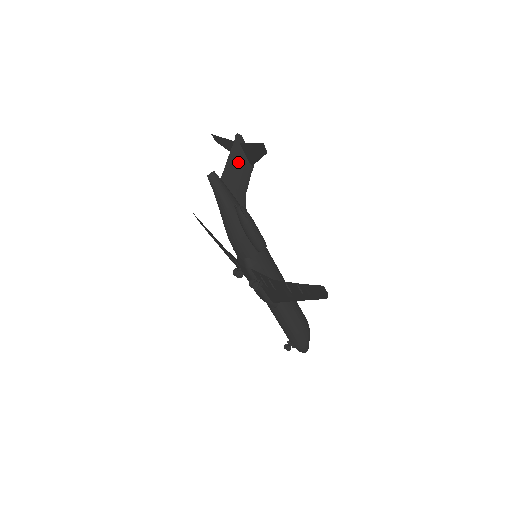
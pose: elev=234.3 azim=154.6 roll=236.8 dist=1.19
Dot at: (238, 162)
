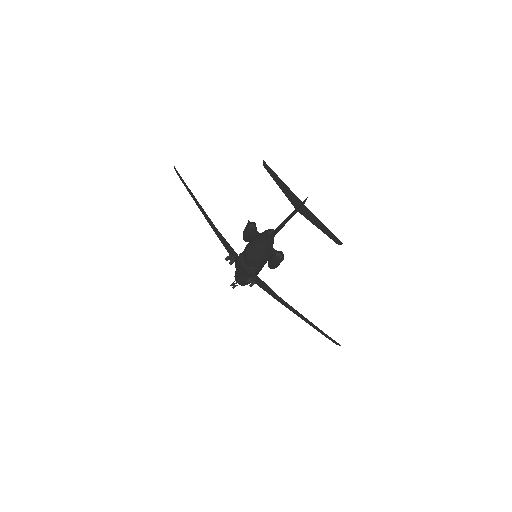
Dot at: (292, 215)
